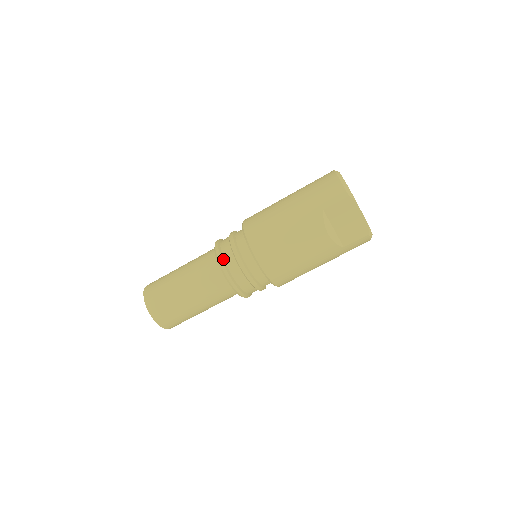
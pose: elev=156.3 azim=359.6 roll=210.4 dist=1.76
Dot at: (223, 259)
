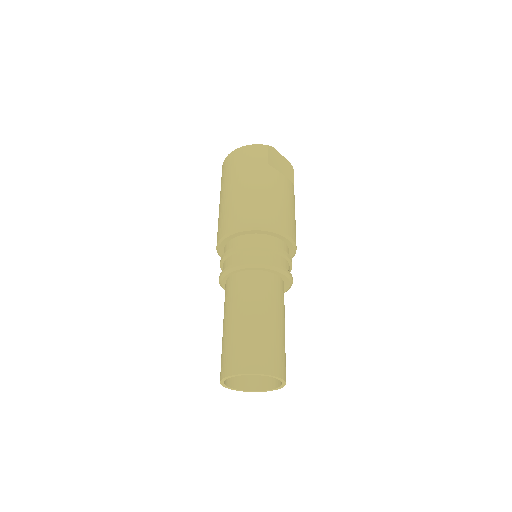
Dot at: (259, 261)
